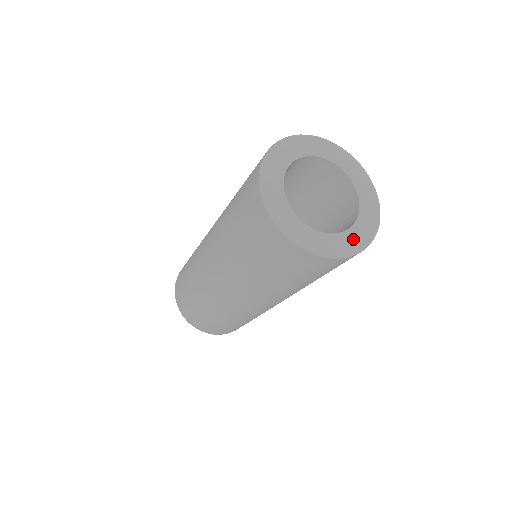
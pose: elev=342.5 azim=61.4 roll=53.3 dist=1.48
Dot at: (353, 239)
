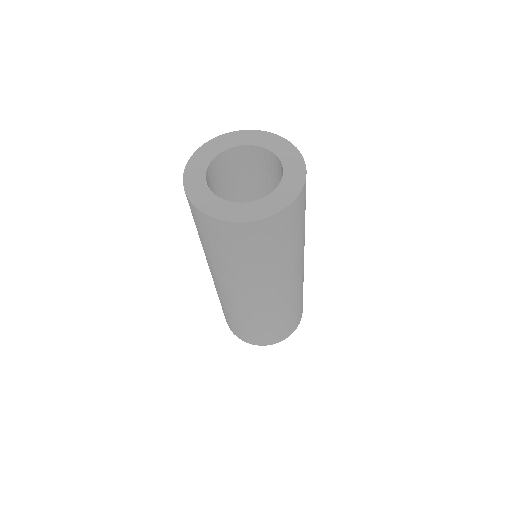
Dot at: (241, 211)
